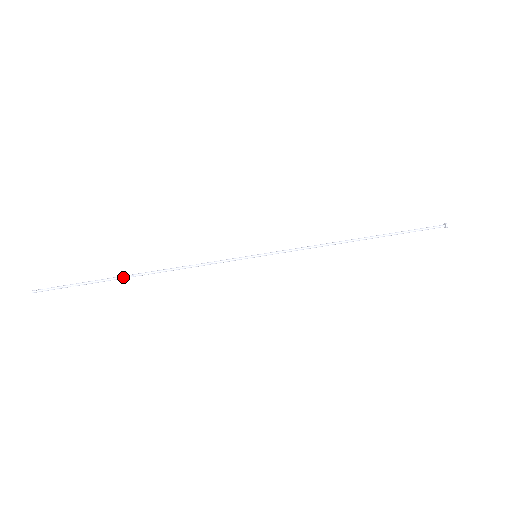
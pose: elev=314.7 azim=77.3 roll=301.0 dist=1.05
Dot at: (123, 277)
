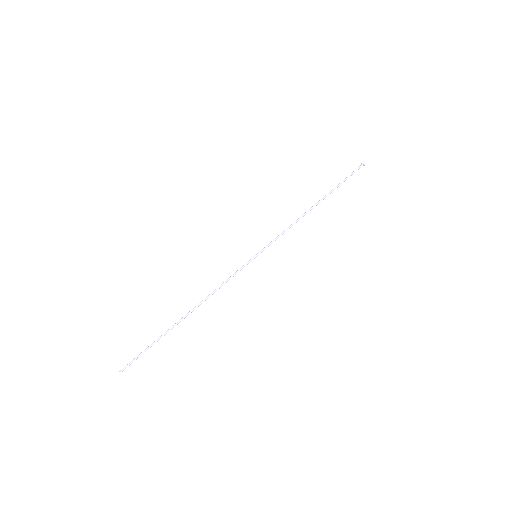
Dot at: (177, 324)
